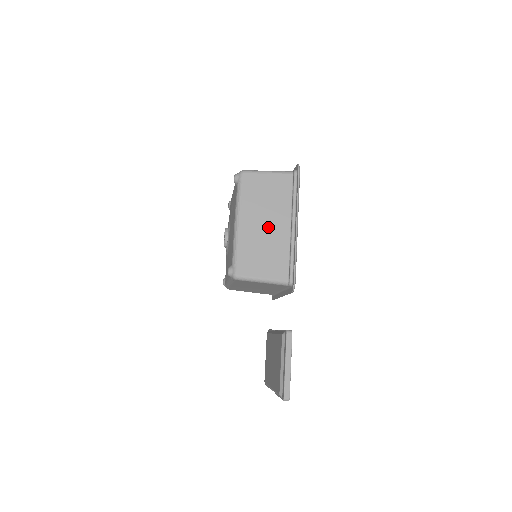
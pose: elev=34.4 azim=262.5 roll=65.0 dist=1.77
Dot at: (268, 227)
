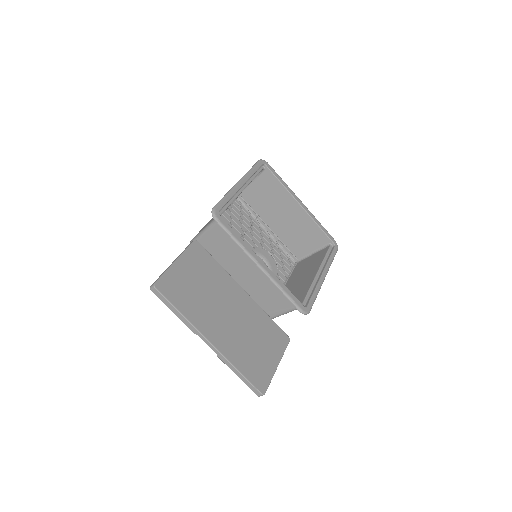
Dot at: occluded
